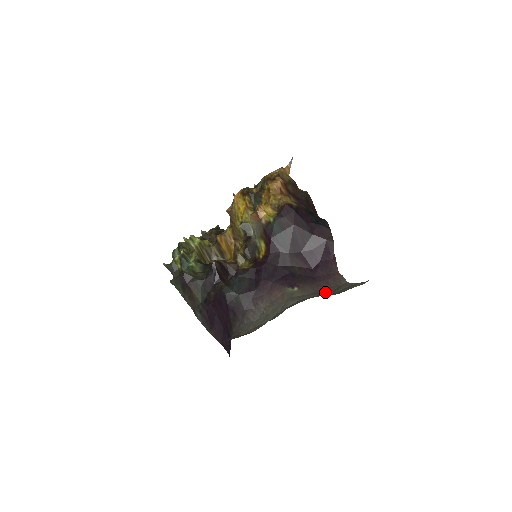
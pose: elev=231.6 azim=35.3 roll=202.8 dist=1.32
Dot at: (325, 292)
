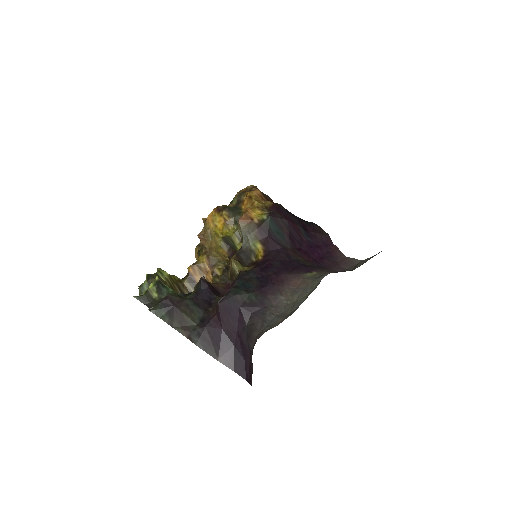
Dot at: (345, 271)
